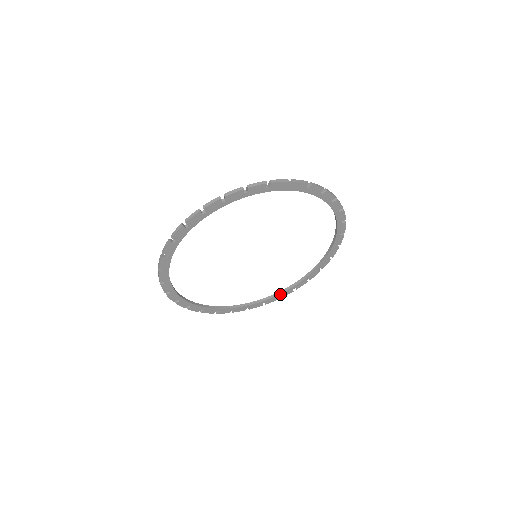
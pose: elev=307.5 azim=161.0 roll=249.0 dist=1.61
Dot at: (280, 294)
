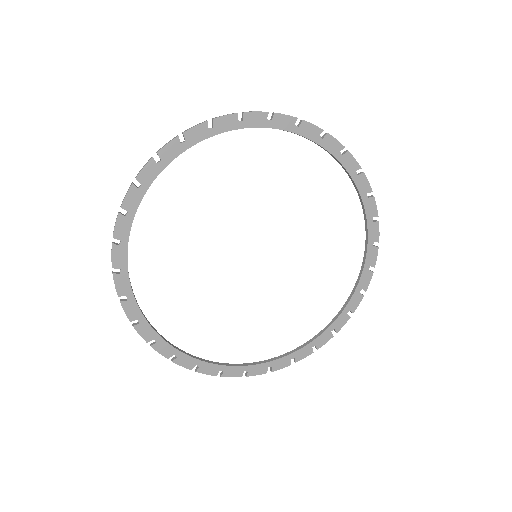
Dot at: (331, 326)
